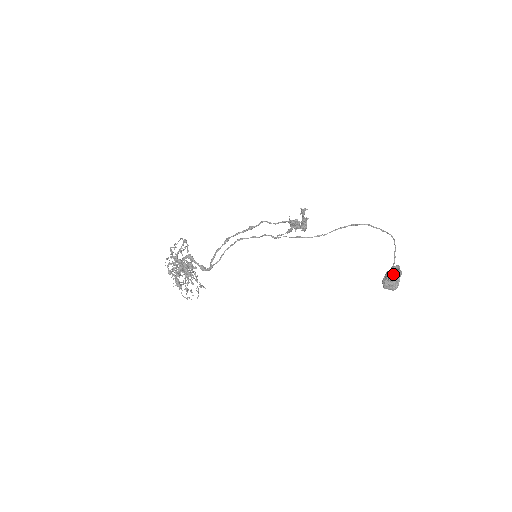
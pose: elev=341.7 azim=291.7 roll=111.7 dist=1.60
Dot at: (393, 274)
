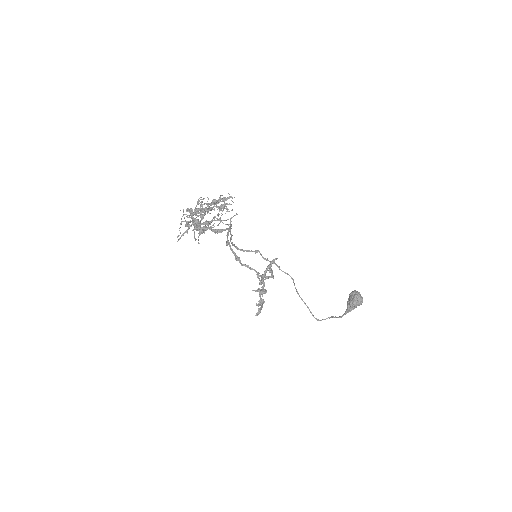
Dot at: occluded
